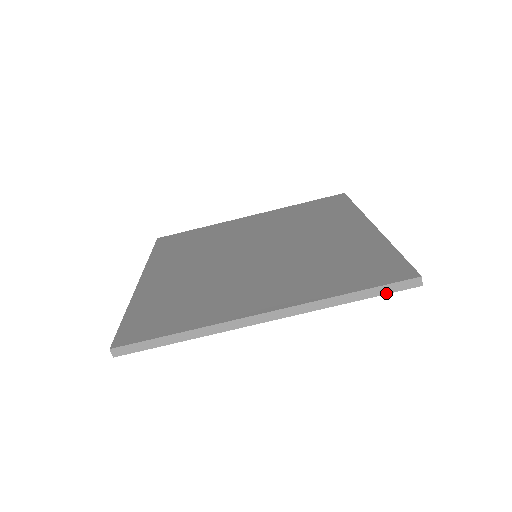
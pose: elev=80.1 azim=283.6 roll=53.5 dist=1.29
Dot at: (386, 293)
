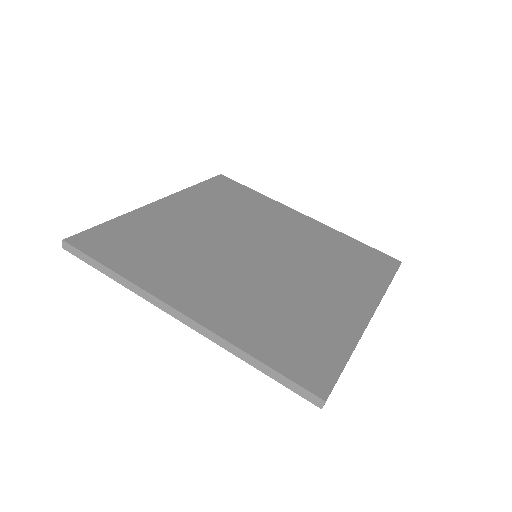
Dot at: (286, 386)
